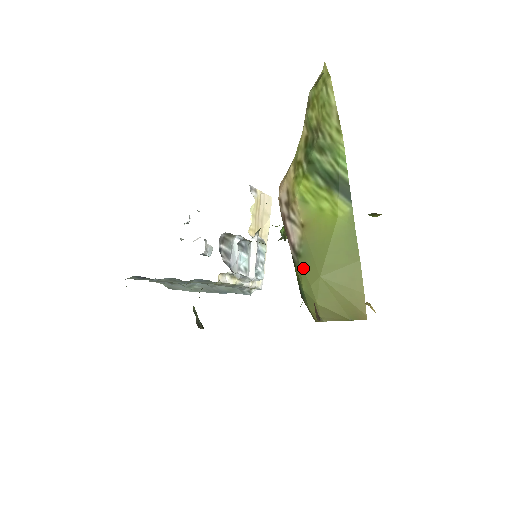
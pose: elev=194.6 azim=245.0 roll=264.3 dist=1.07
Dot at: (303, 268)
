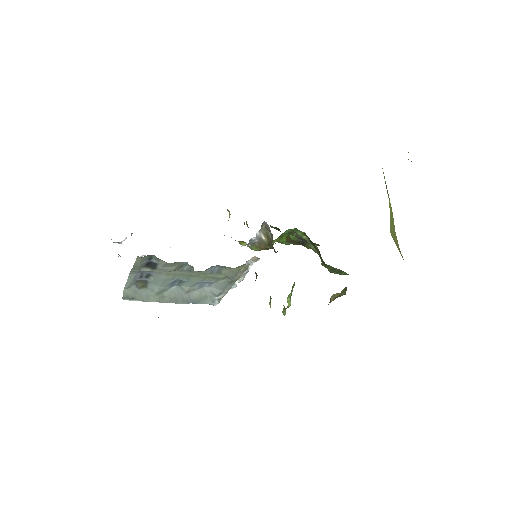
Dot at: occluded
